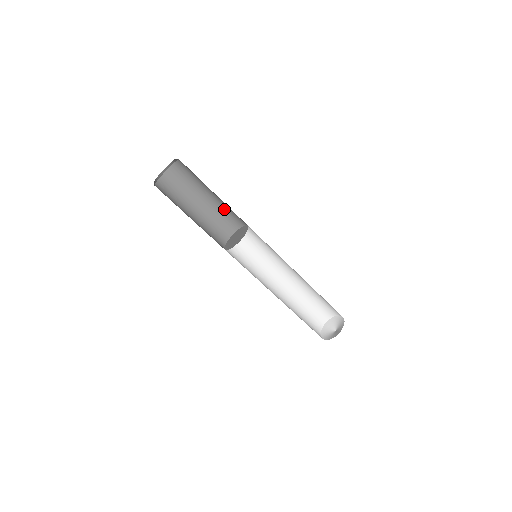
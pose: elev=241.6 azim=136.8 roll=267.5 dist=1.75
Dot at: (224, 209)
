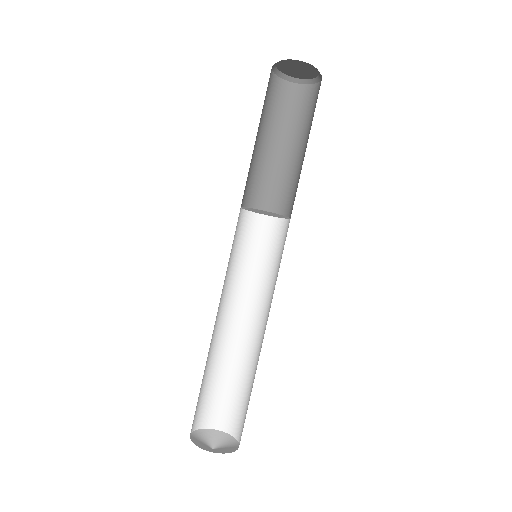
Dot at: (287, 180)
